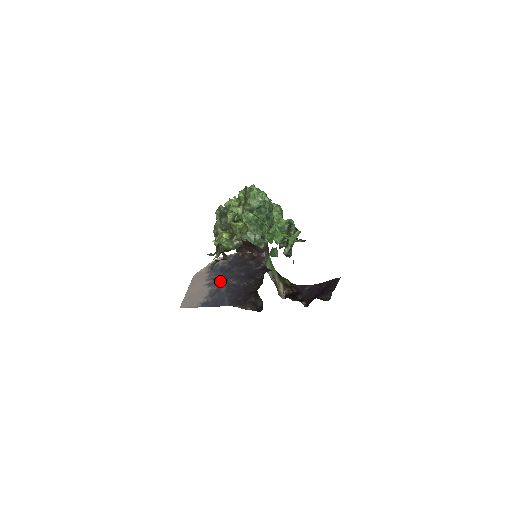
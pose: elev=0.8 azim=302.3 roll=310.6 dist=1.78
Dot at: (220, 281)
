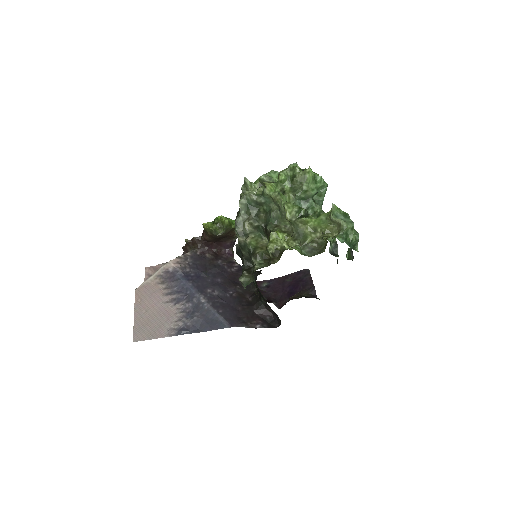
Dot at: (194, 294)
